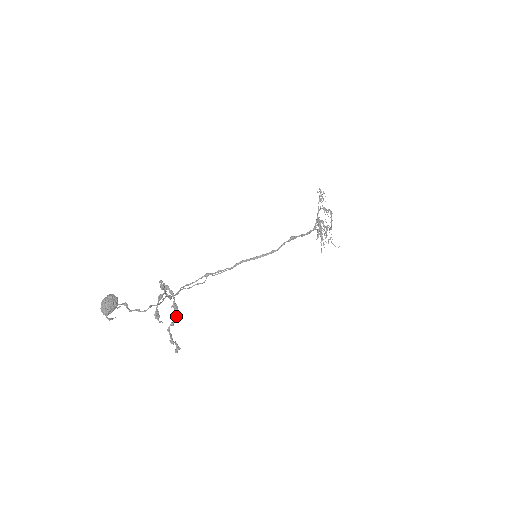
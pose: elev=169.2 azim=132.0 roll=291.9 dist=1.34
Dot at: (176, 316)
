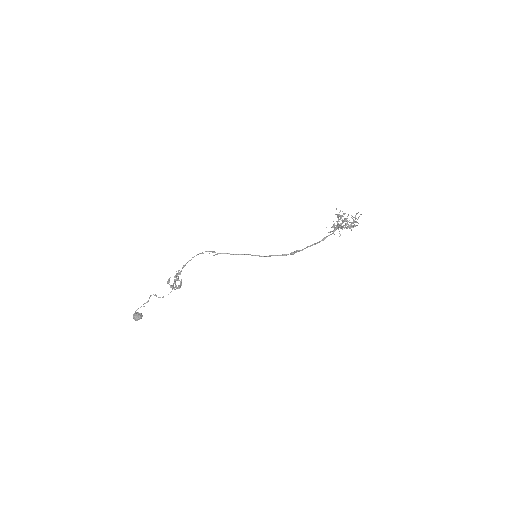
Dot at: (181, 282)
